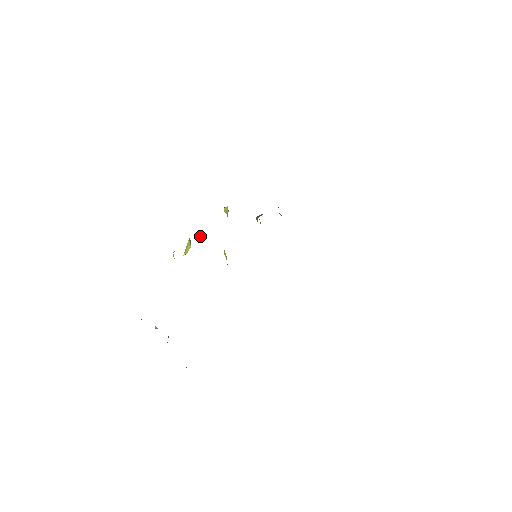
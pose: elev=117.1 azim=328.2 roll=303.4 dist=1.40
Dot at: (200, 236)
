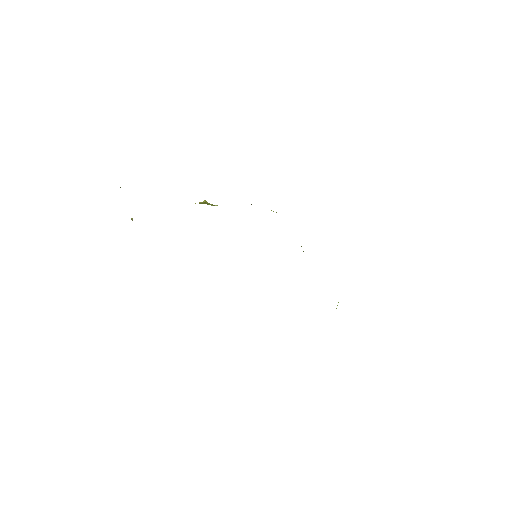
Dot at: occluded
